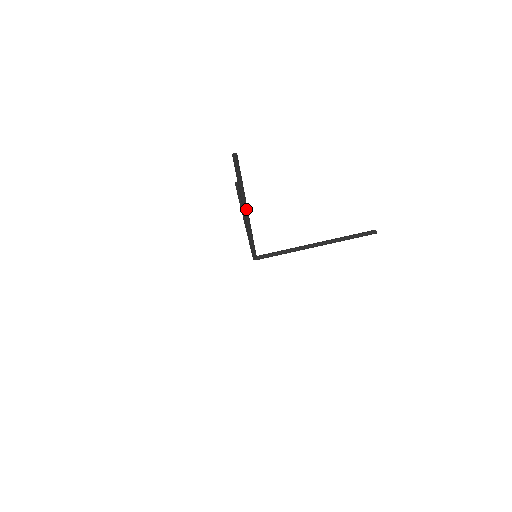
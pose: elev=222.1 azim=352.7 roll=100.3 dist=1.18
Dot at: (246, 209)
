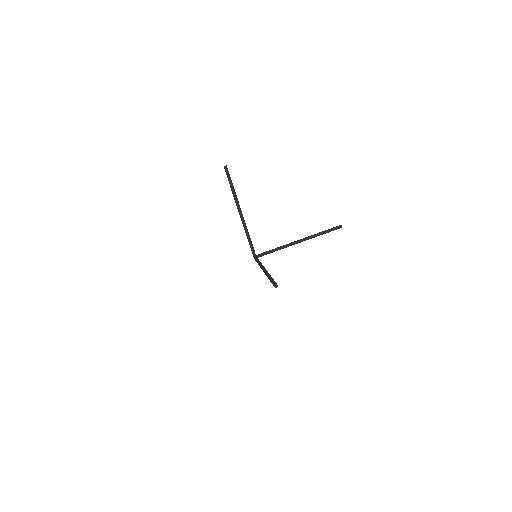
Dot at: occluded
